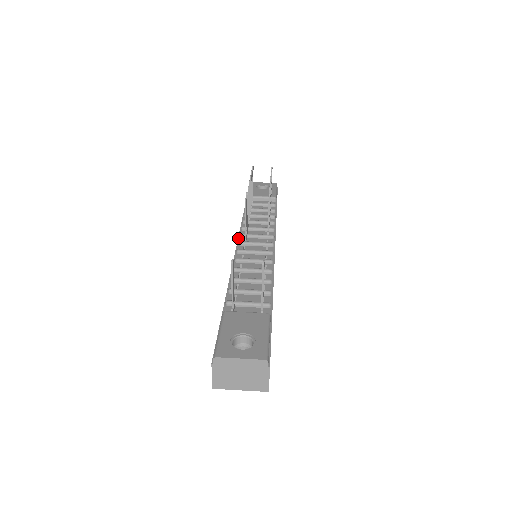
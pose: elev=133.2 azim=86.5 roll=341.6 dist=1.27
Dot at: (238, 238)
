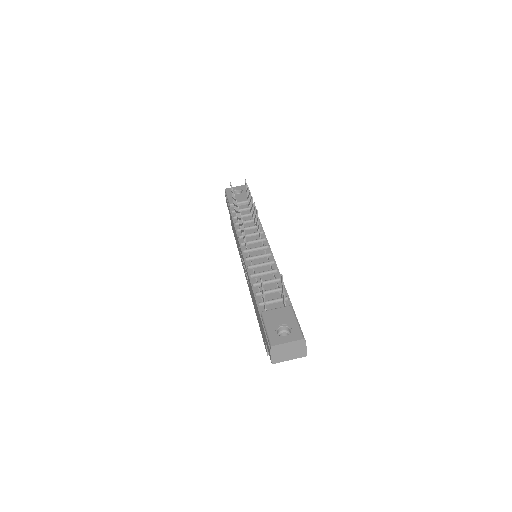
Dot at: (240, 247)
